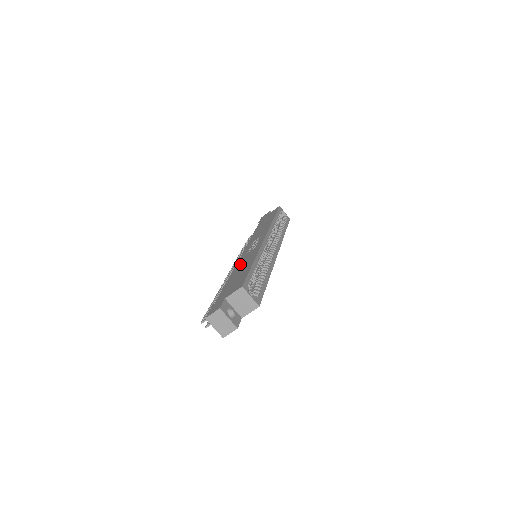
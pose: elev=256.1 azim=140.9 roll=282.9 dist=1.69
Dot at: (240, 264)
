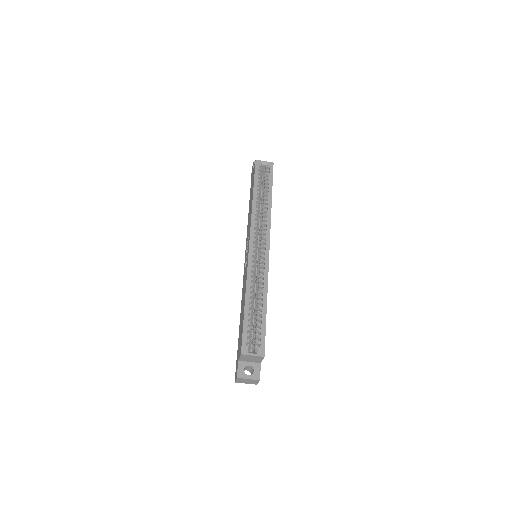
Dot at: (243, 290)
